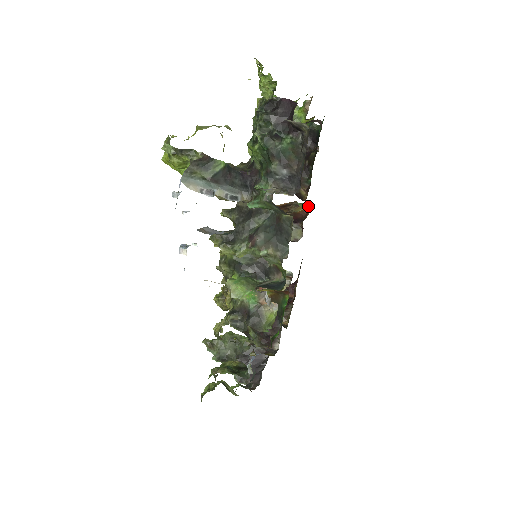
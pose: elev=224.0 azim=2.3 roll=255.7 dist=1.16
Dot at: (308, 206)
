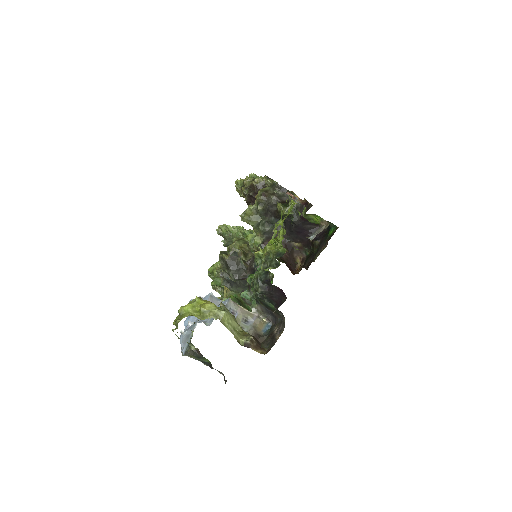
Dot at: occluded
